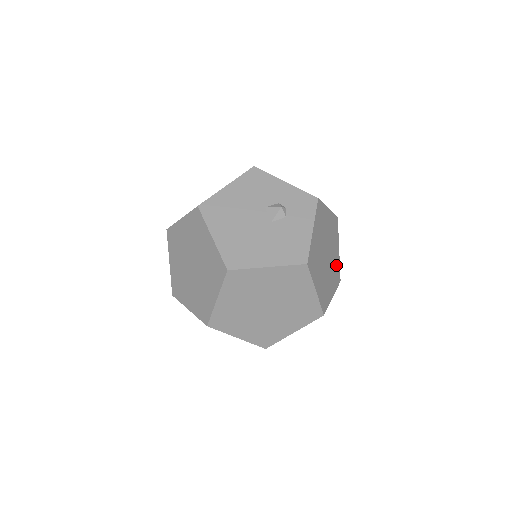
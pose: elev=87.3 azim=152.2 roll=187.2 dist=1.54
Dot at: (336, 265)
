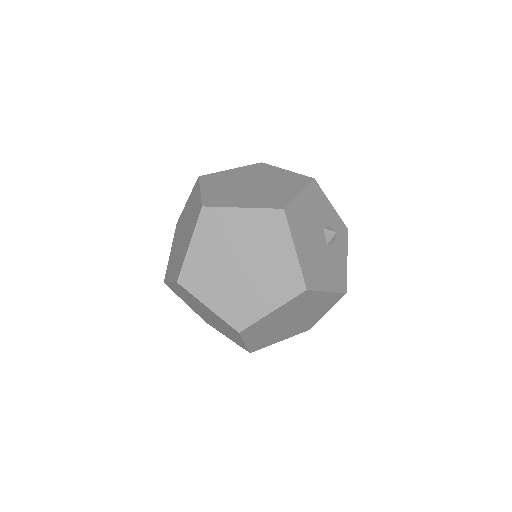
Dot at: occluded
